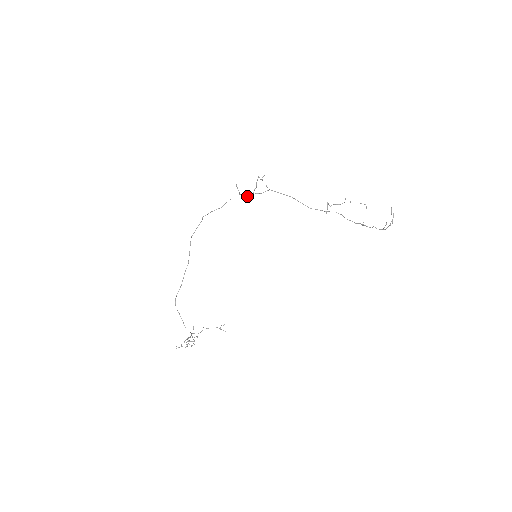
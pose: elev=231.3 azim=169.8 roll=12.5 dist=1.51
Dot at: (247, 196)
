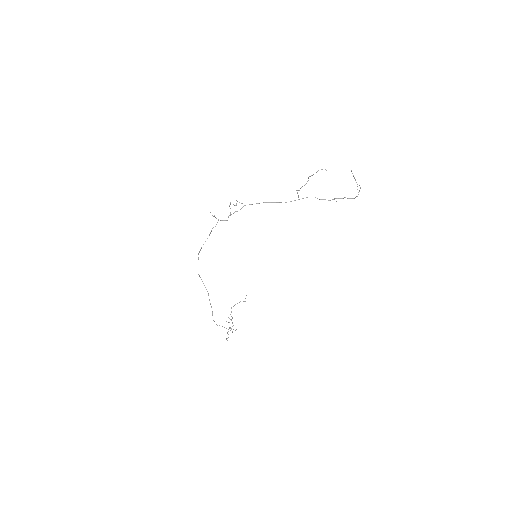
Dot at: (227, 220)
